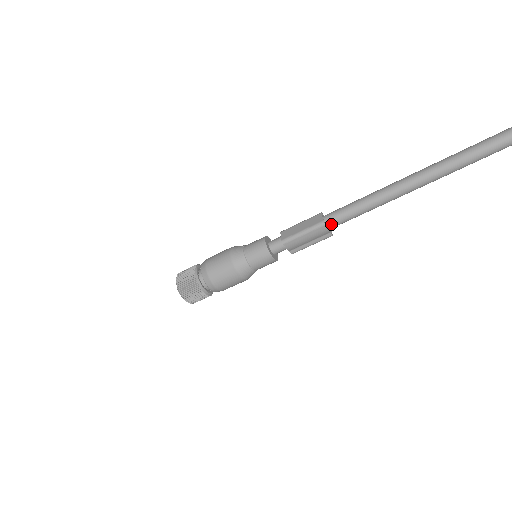
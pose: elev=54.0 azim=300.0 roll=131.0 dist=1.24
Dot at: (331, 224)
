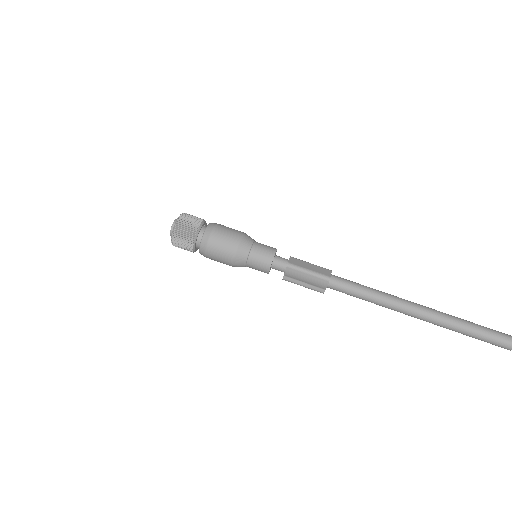
Dot at: (333, 284)
